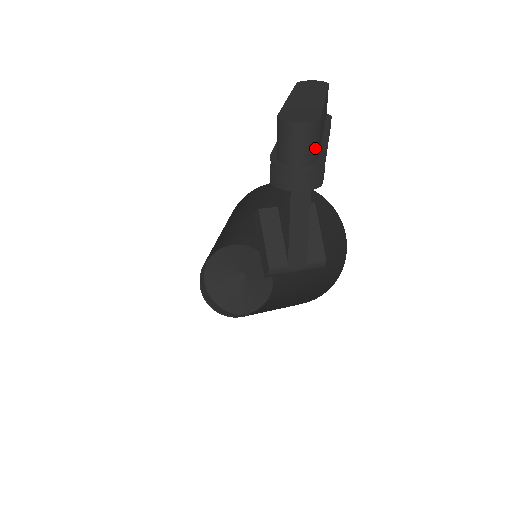
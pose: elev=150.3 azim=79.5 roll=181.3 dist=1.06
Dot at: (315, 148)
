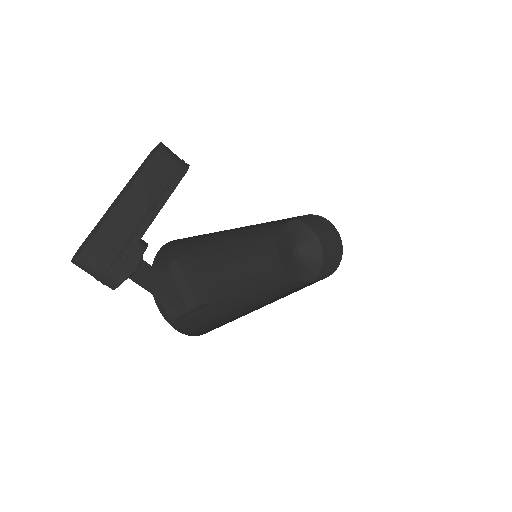
Dot at: (98, 264)
